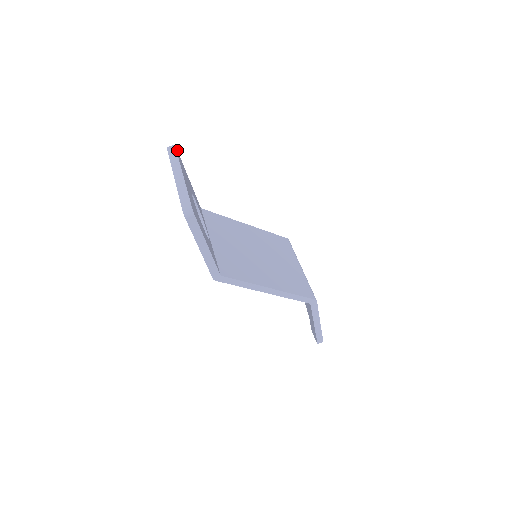
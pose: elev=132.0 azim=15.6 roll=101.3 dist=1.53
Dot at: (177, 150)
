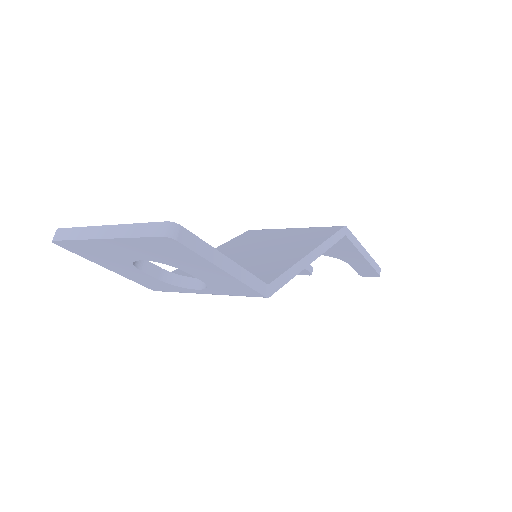
Dot at: occluded
